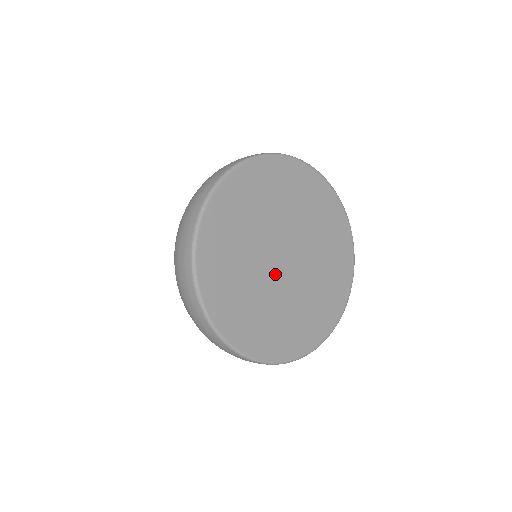
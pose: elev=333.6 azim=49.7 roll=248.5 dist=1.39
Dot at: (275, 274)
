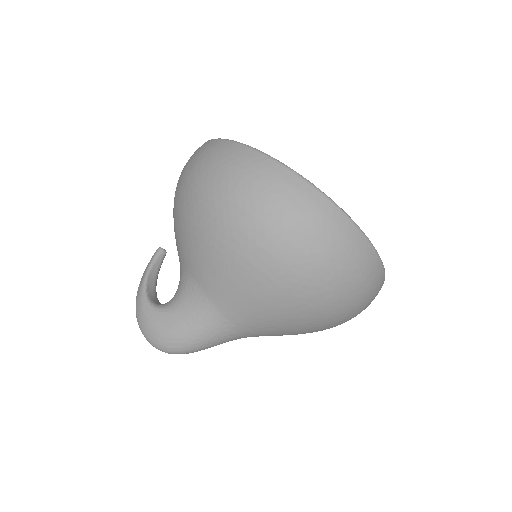
Dot at: occluded
